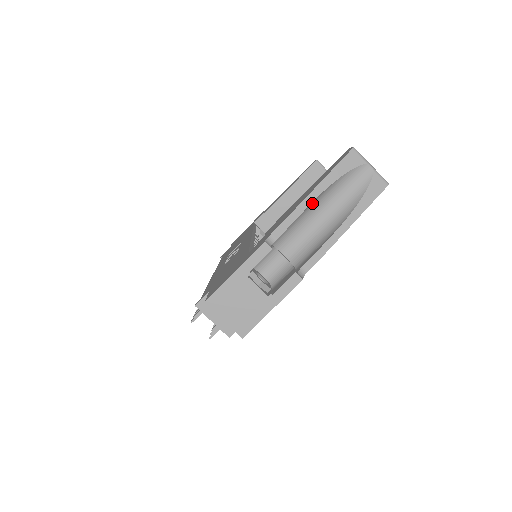
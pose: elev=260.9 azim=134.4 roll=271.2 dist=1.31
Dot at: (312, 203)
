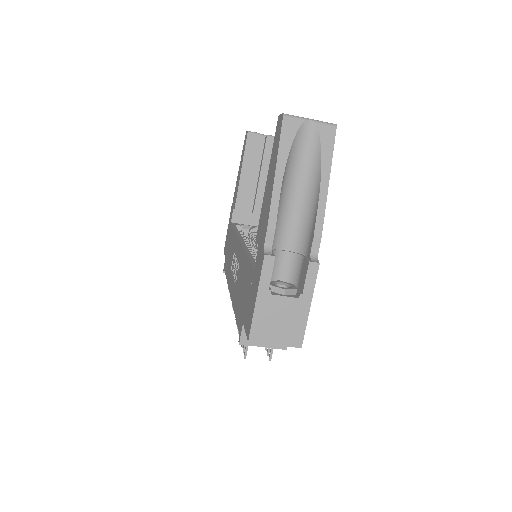
Dot at: (281, 190)
